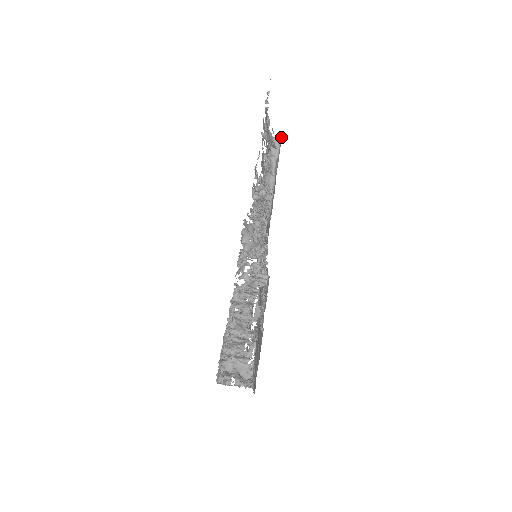
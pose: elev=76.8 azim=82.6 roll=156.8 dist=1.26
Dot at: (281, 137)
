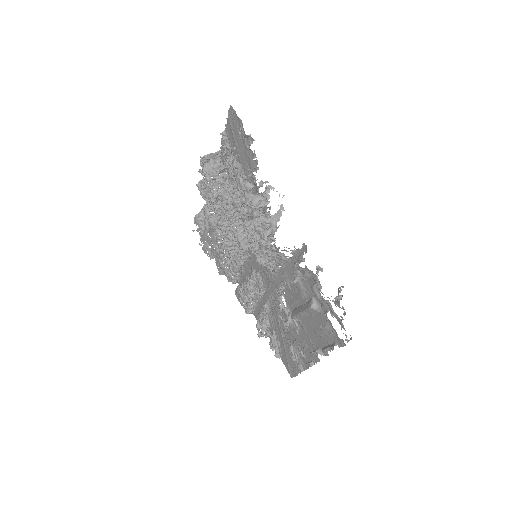
Dot at: (239, 284)
